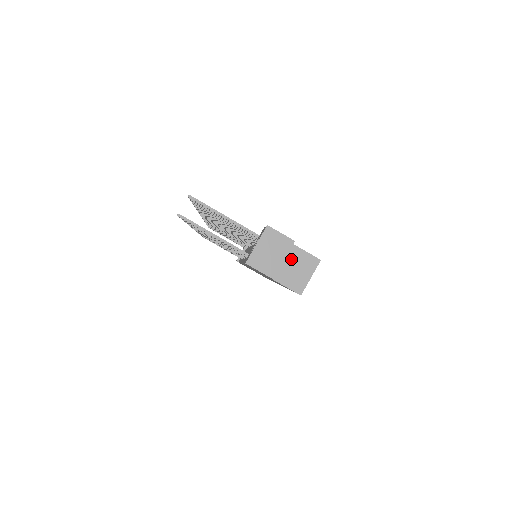
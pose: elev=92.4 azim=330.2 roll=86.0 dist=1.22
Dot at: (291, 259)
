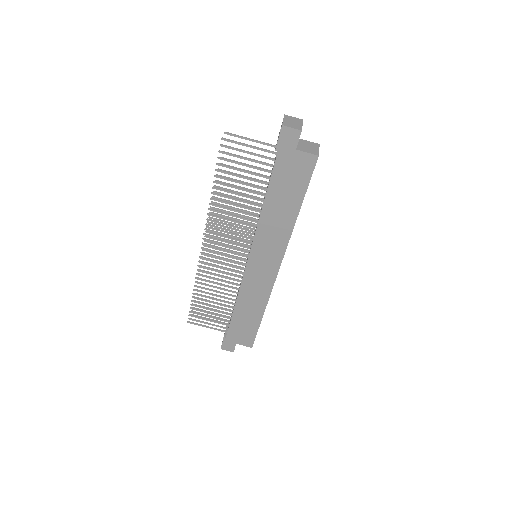
Dot at: (303, 143)
